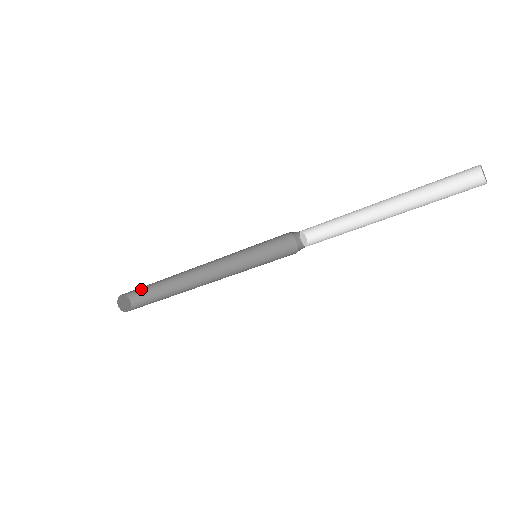
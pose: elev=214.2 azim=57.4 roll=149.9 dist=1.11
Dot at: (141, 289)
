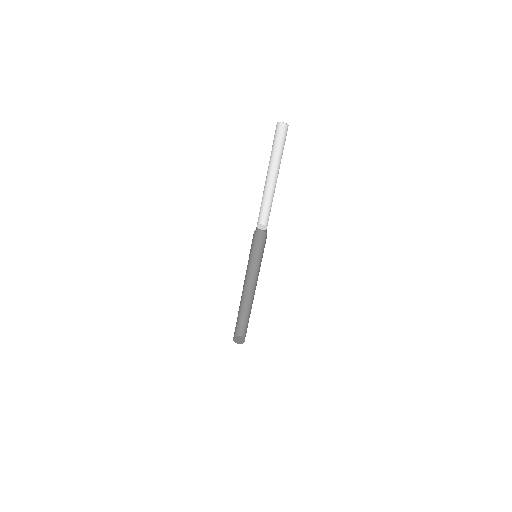
Dot at: (246, 327)
